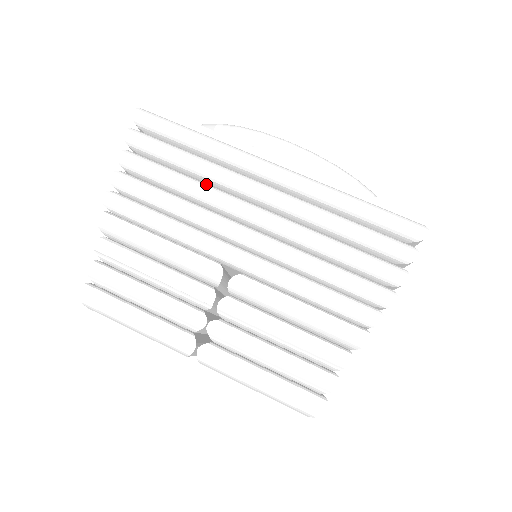
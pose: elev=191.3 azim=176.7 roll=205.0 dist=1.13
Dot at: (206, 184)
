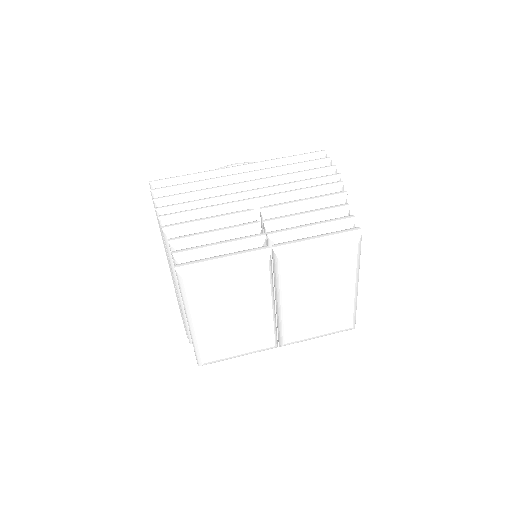
Dot at: (212, 188)
